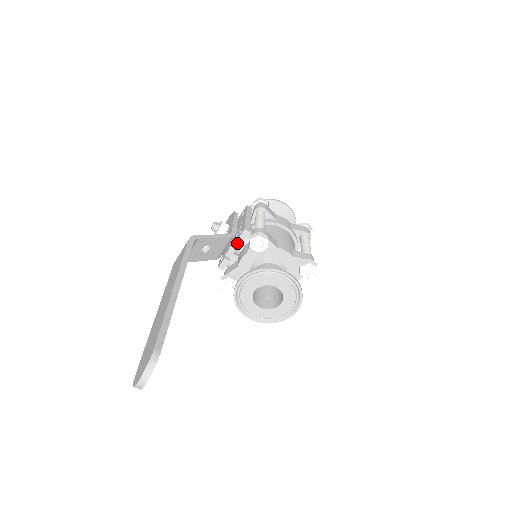
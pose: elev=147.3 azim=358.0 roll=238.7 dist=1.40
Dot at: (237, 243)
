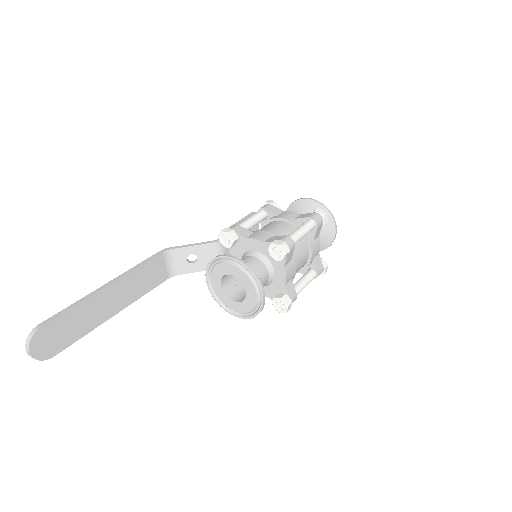
Dot at: occluded
